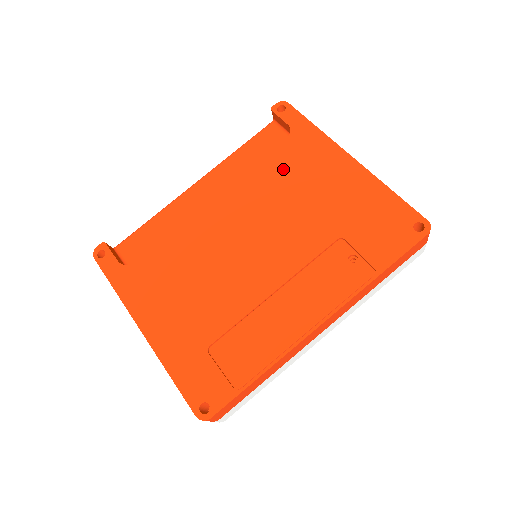
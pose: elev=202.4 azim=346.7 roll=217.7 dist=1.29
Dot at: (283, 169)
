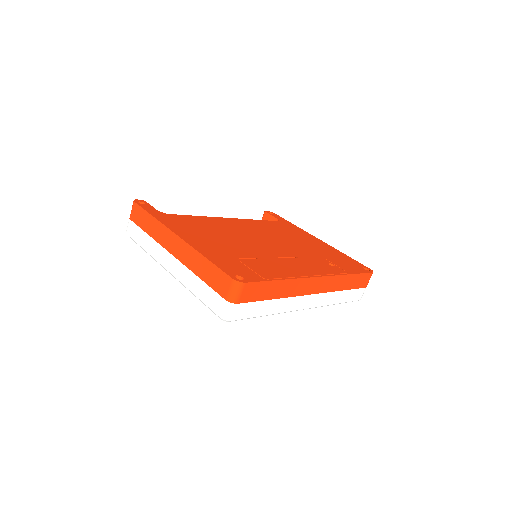
Dot at: (278, 227)
